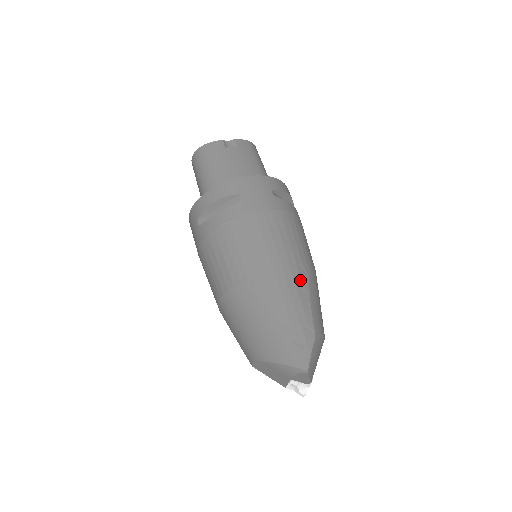
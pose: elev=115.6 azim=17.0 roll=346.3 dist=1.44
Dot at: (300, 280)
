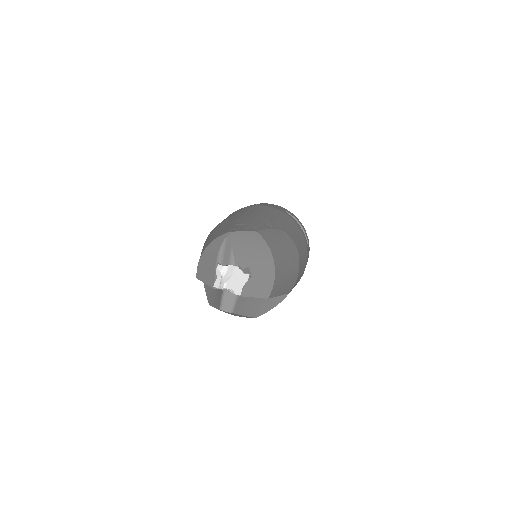
Dot at: (270, 223)
